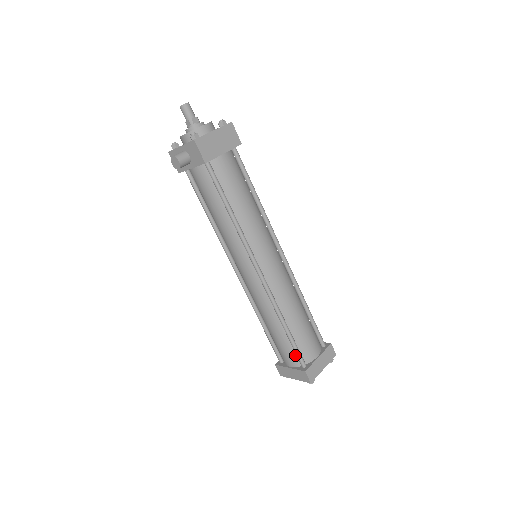
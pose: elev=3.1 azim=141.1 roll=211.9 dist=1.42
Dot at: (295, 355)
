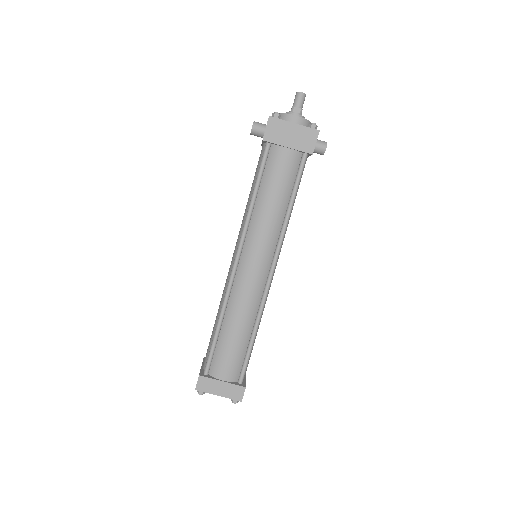
Dot at: occluded
